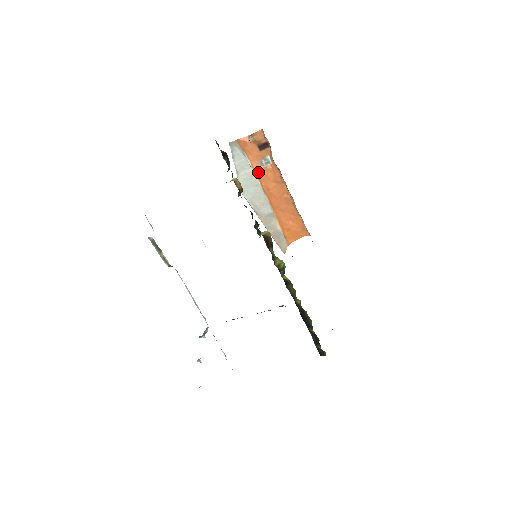
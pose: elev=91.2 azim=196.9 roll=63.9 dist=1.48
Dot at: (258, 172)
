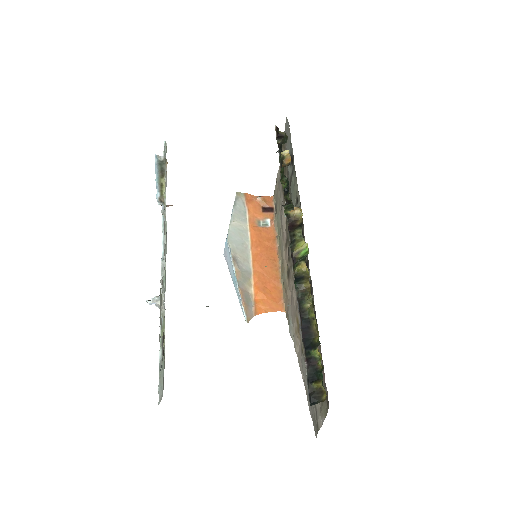
Dot at: (253, 228)
